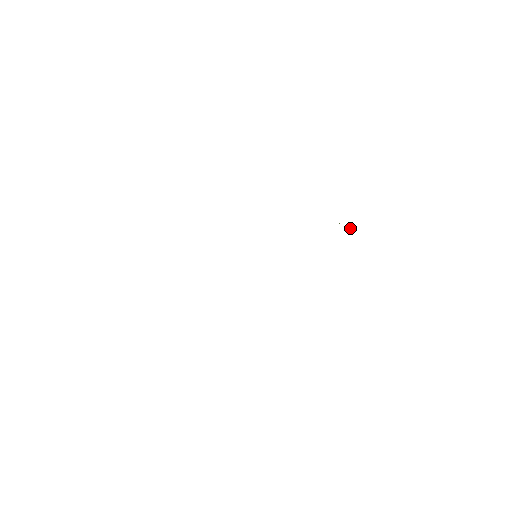
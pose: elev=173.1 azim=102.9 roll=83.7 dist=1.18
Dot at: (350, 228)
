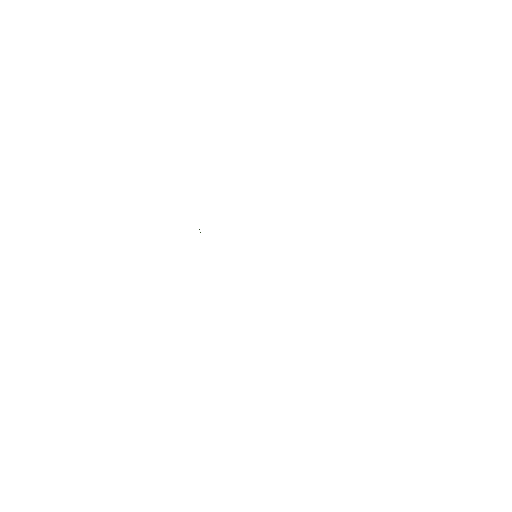
Dot at: occluded
